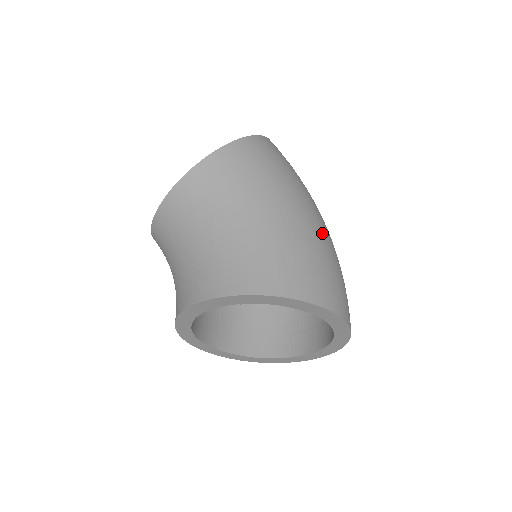
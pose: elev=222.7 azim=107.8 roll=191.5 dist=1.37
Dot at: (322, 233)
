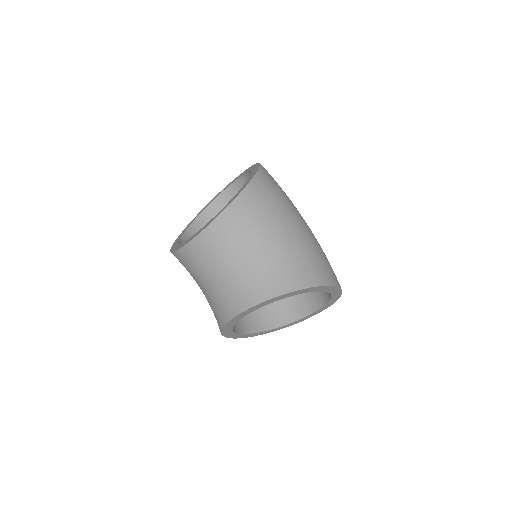
Dot at: occluded
